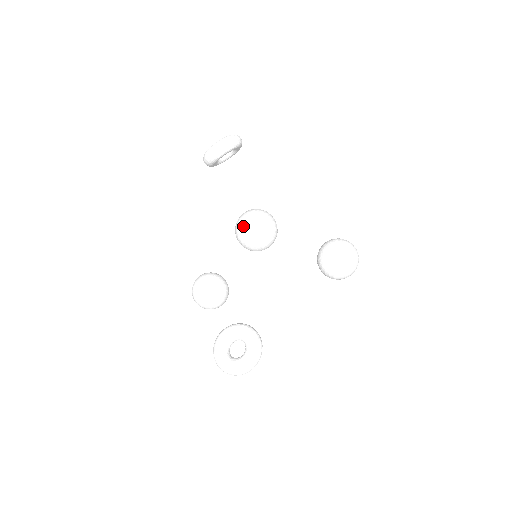
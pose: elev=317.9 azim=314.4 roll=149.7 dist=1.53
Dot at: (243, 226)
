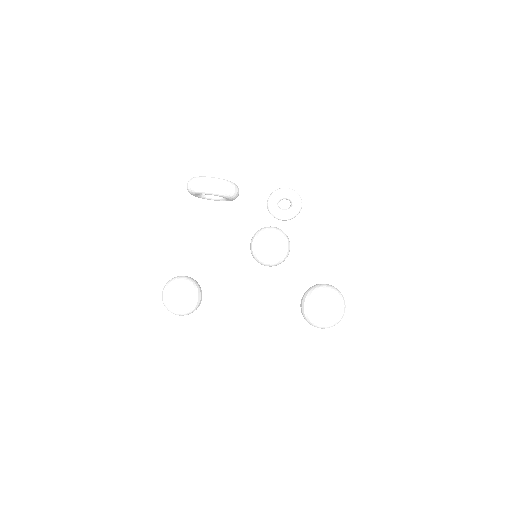
Dot at: (266, 227)
